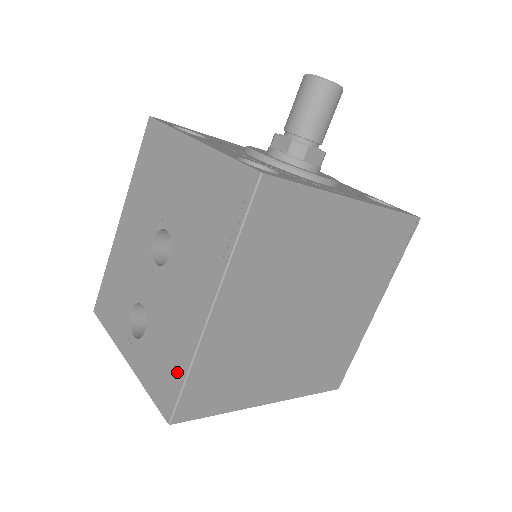
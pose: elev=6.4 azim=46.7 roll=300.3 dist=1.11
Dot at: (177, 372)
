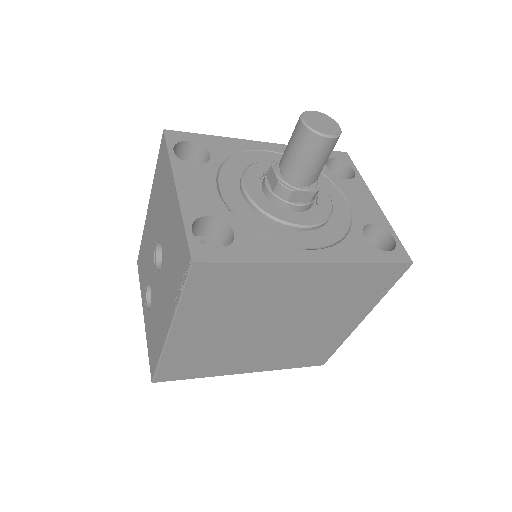
Dot at: (156, 355)
